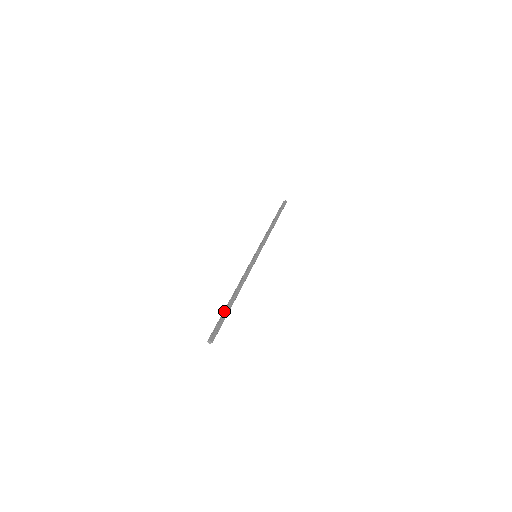
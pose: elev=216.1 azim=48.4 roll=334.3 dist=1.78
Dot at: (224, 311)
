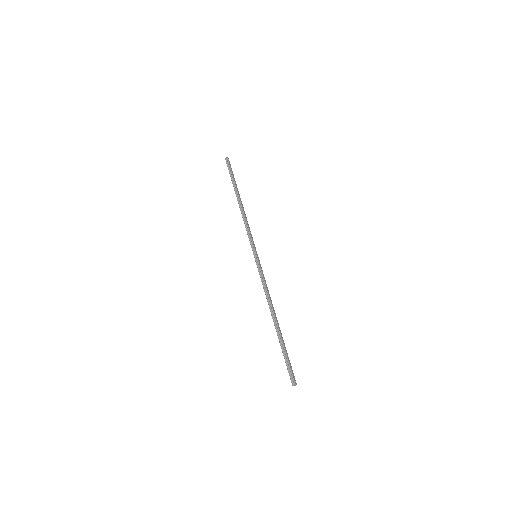
Dot at: (281, 344)
